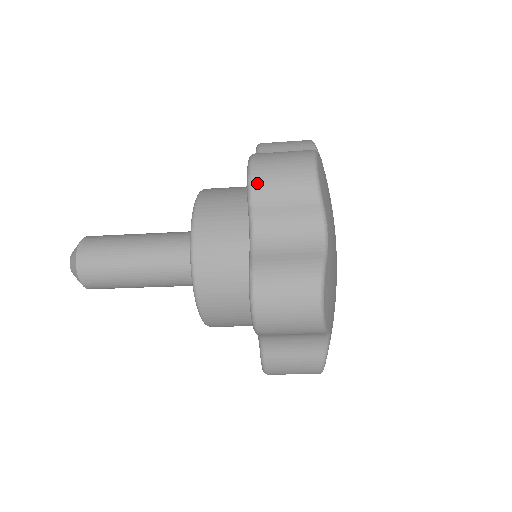
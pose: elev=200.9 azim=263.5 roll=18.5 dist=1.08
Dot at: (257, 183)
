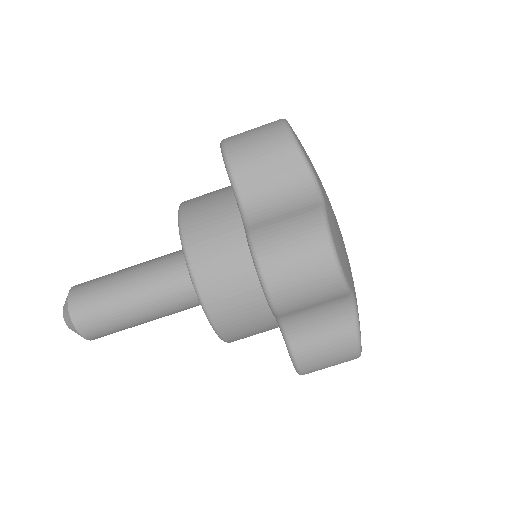
Dot at: occluded
